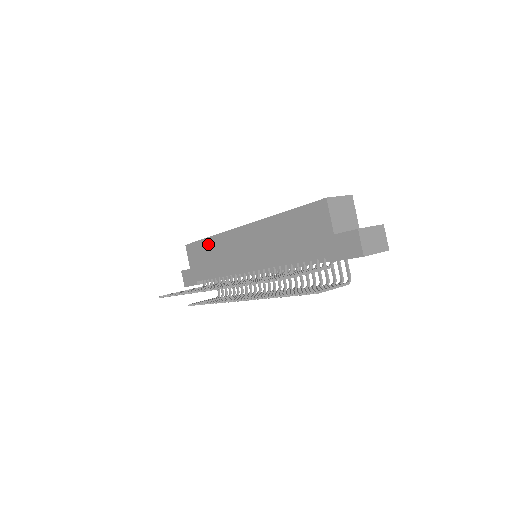
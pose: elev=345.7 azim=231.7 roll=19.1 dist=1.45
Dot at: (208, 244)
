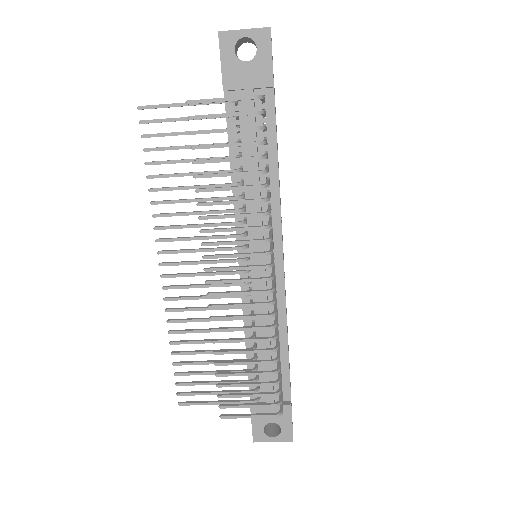
Dot at: occluded
